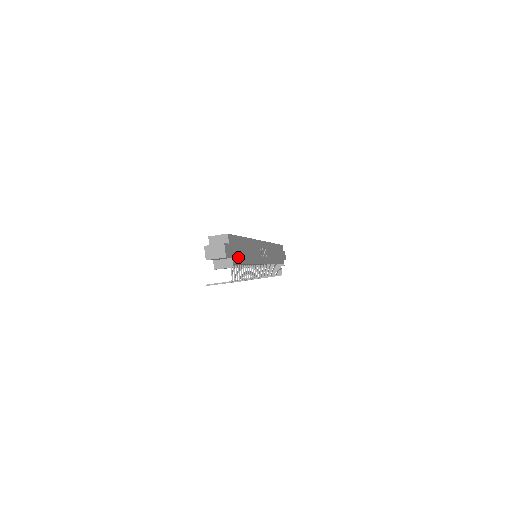
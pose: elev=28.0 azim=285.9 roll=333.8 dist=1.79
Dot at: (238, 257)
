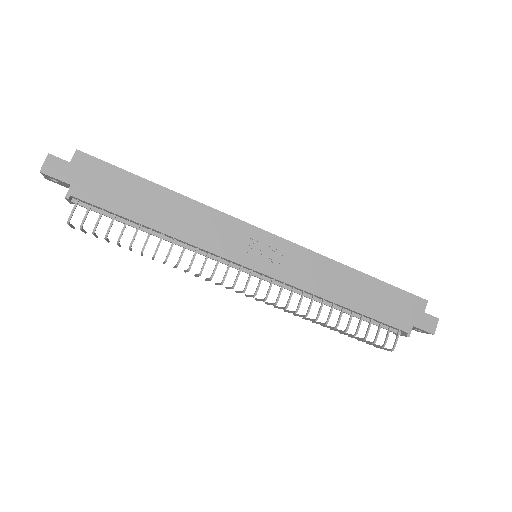
Dot at: (102, 196)
